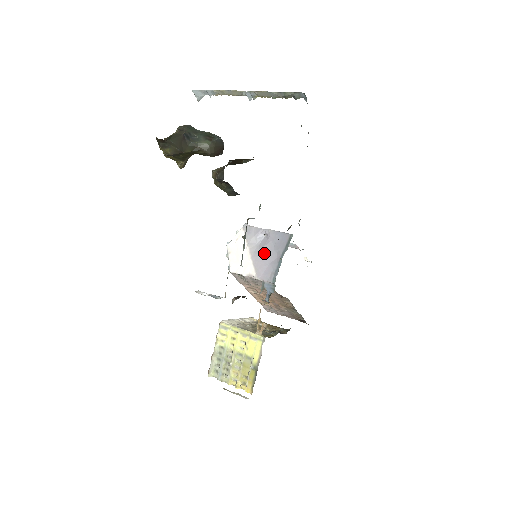
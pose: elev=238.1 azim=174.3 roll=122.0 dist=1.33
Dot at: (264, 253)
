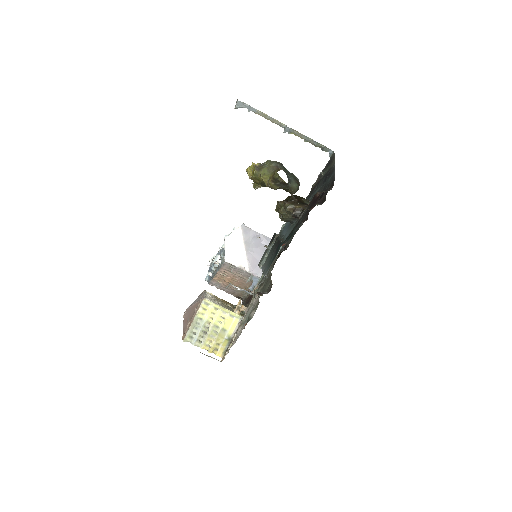
Dot at: (257, 253)
